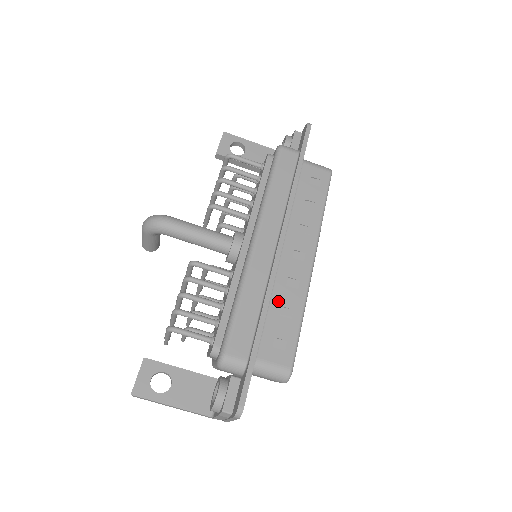
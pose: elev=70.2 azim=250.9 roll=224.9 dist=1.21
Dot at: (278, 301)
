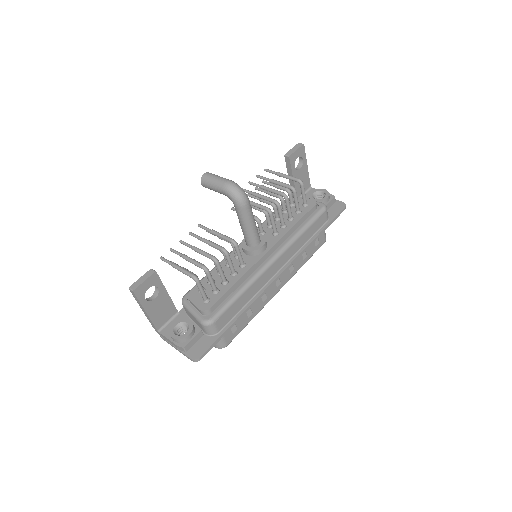
Dot at: occluded
